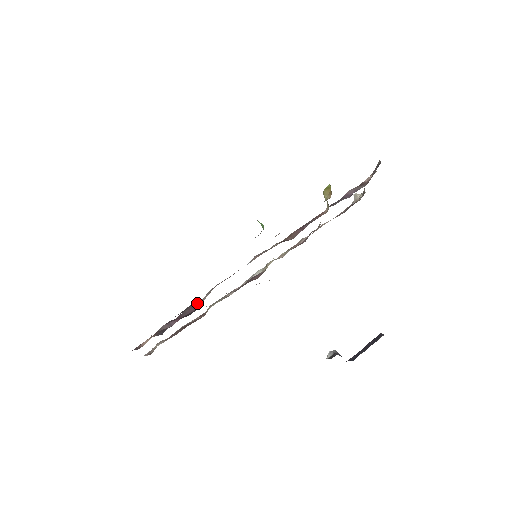
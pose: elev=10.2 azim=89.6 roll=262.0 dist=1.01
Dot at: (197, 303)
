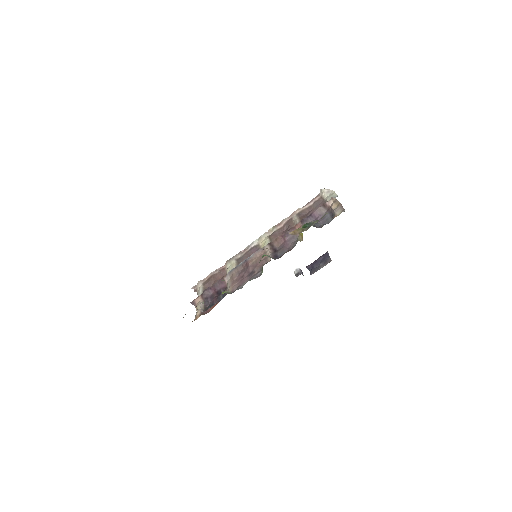
Dot at: (223, 281)
